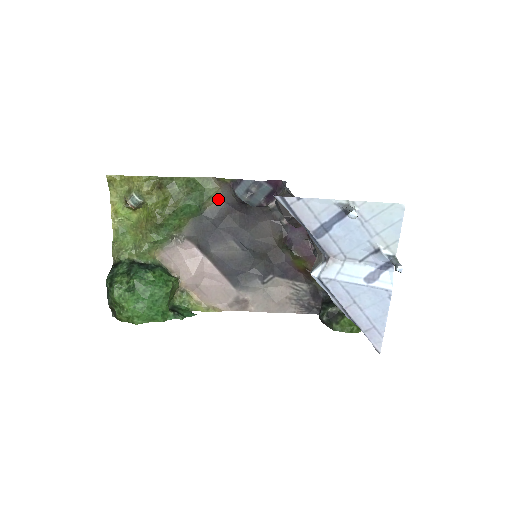
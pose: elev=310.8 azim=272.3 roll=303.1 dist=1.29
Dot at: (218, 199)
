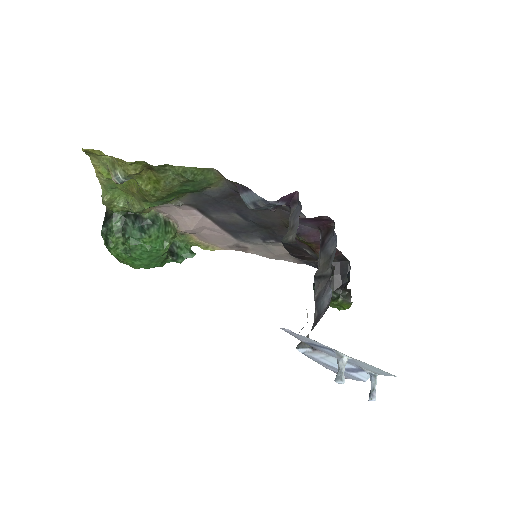
Dot at: (221, 184)
